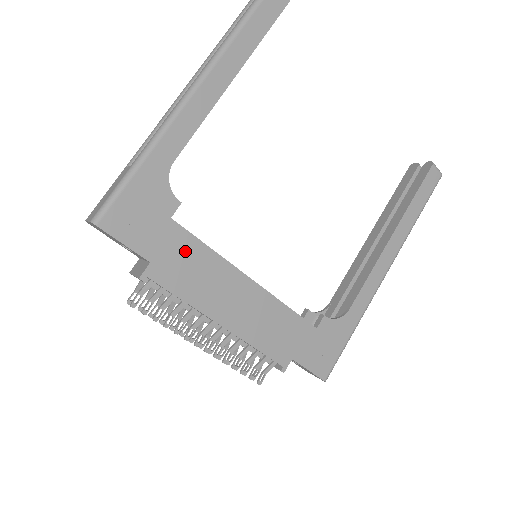
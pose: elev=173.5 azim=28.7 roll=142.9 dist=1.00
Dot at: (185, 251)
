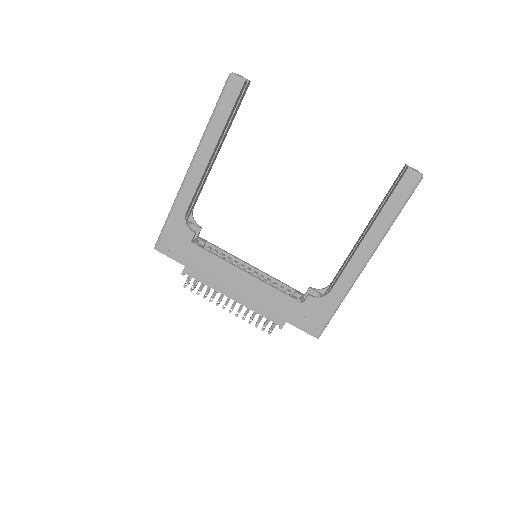
Dot at: (202, 259)
